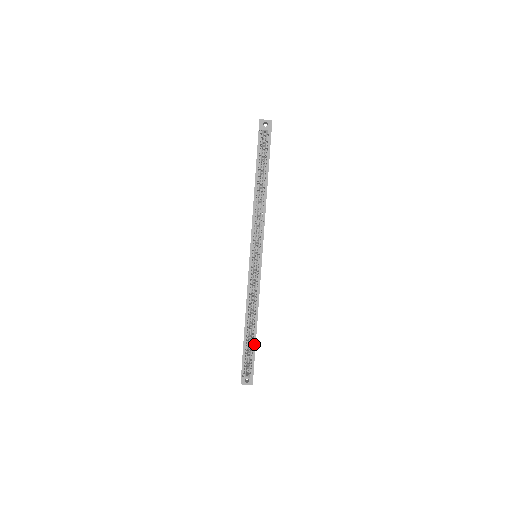
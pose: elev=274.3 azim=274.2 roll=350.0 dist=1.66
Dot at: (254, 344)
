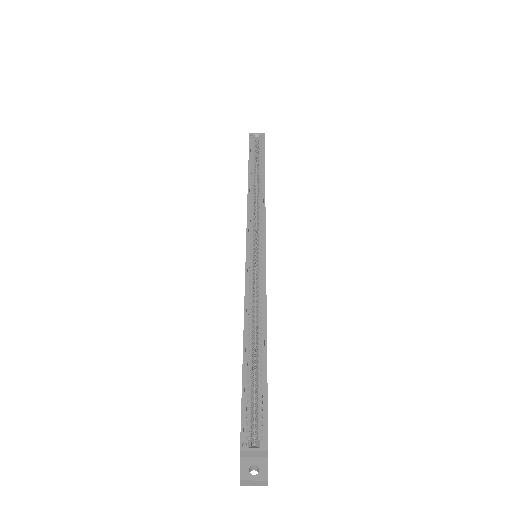
Dot at: (264, 375)
